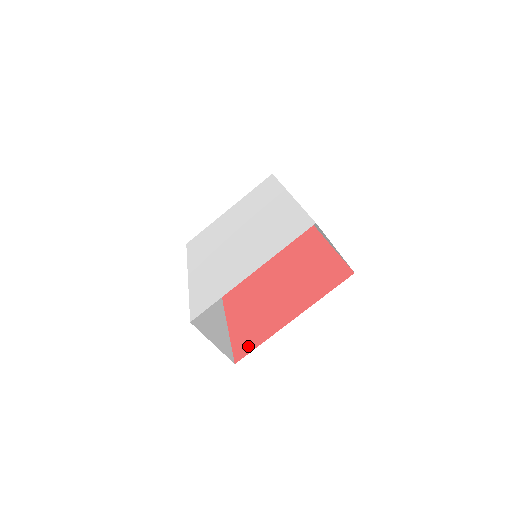
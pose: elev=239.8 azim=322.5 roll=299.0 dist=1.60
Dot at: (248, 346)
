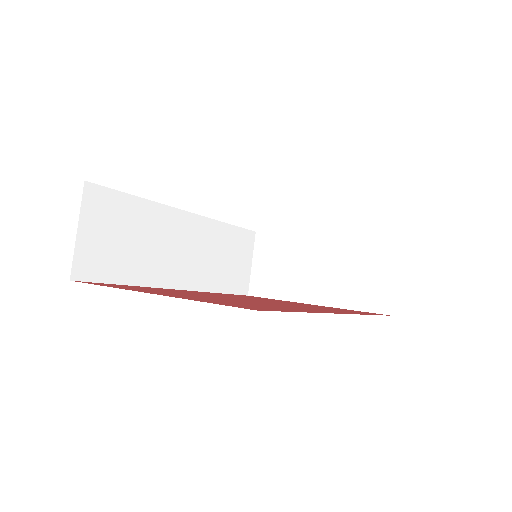
Dot at: (102, 284)
